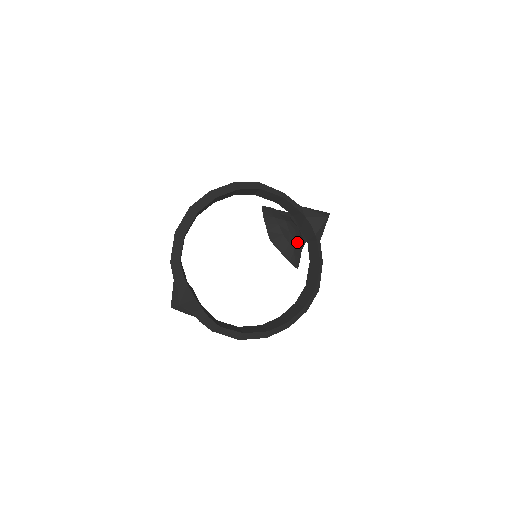
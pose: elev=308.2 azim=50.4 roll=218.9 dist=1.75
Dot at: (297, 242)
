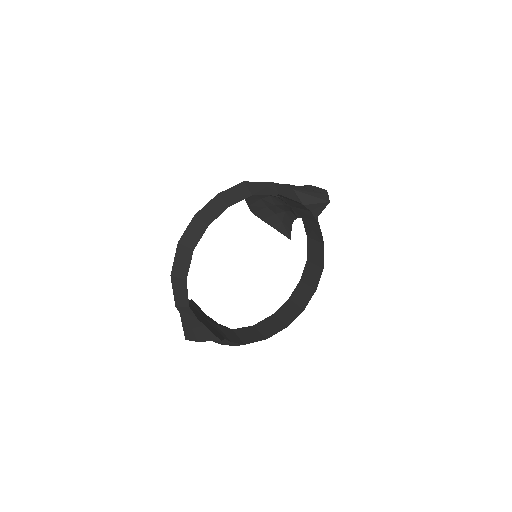
Dot at: (285, 213)
